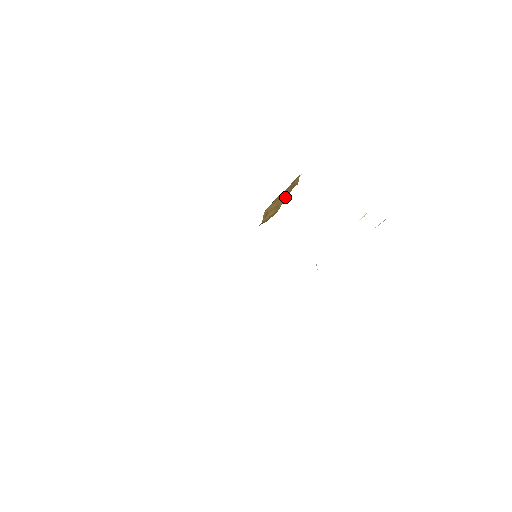
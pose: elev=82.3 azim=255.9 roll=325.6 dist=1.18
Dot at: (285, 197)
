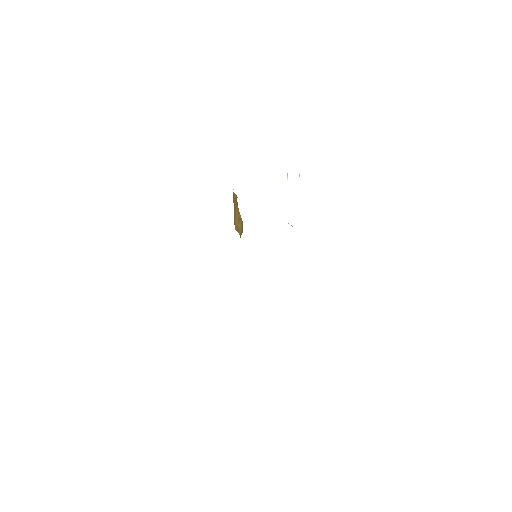
Dot at: (238, 210)
